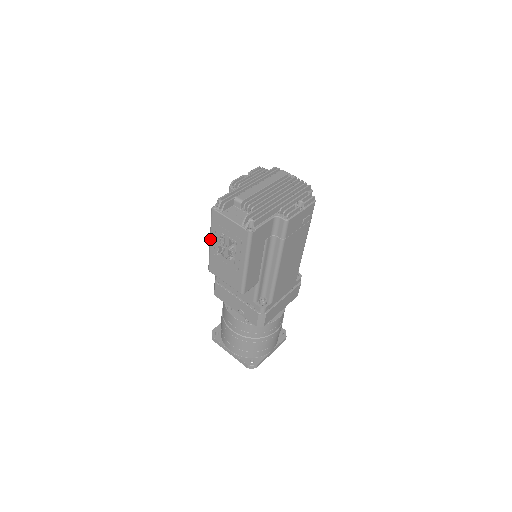
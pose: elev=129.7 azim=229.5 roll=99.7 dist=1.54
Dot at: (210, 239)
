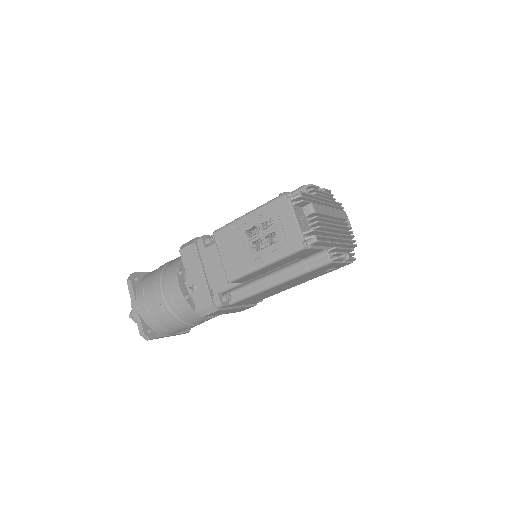
Dot at: (251, 212)
